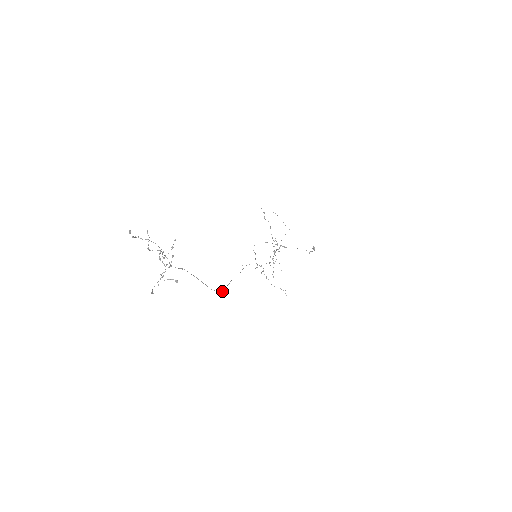
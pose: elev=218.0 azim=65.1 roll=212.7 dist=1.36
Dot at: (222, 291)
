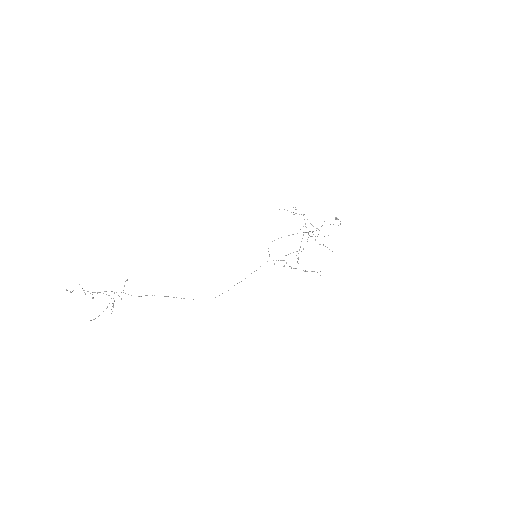
Dot at: occluded
